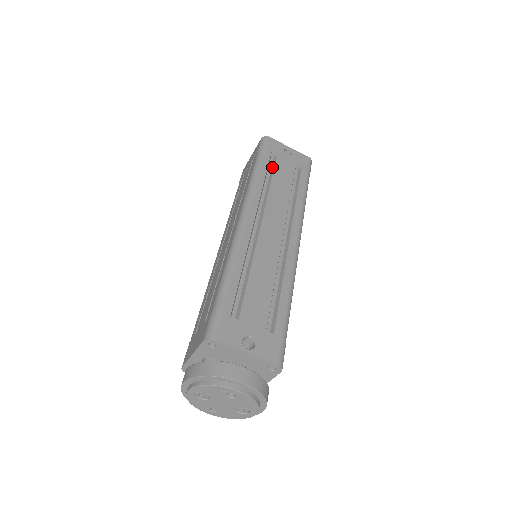
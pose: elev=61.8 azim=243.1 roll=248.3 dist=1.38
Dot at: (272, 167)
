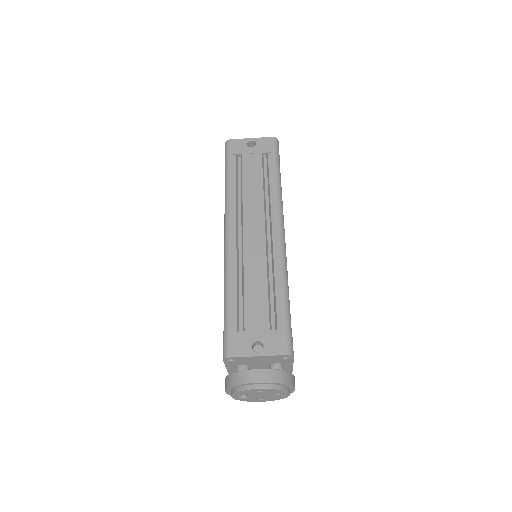
Dot at: (241, 169)
